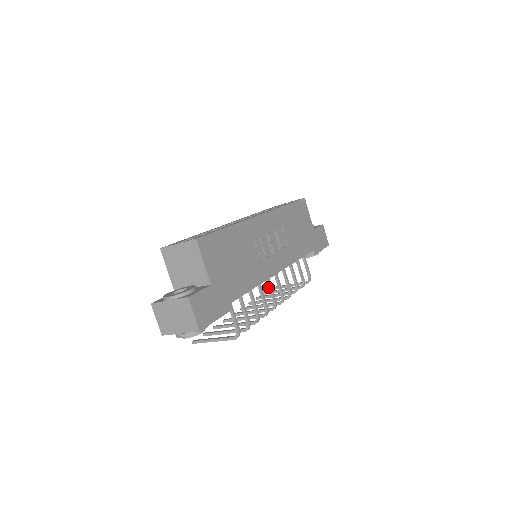
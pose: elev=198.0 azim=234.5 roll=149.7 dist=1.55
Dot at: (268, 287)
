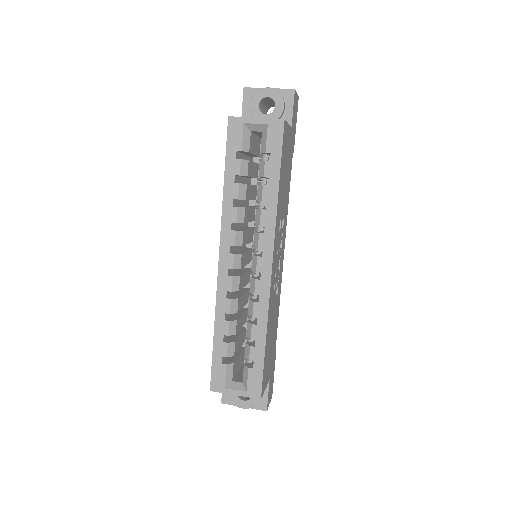
Dot at: occluded
